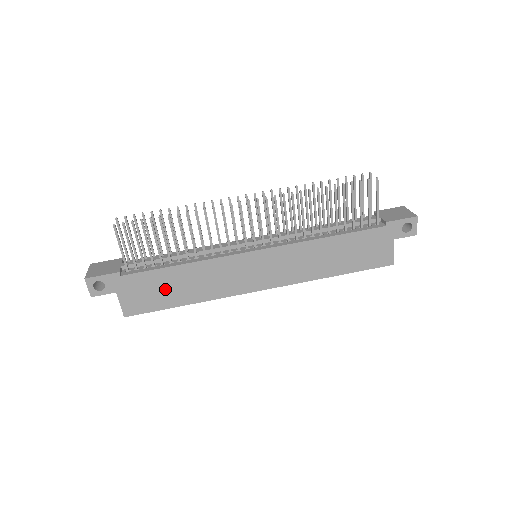
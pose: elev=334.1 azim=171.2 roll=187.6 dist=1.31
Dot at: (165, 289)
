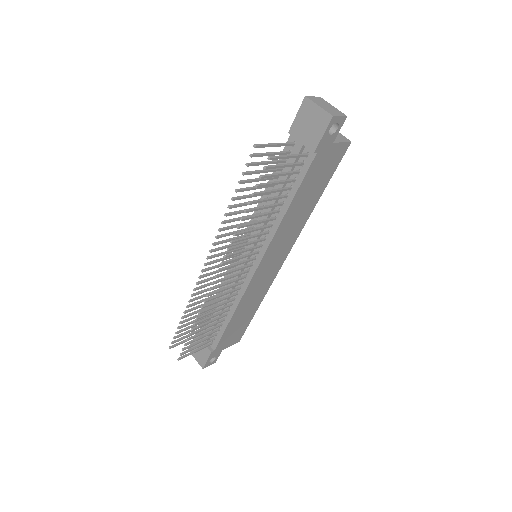
Dot at: (239, 324)
